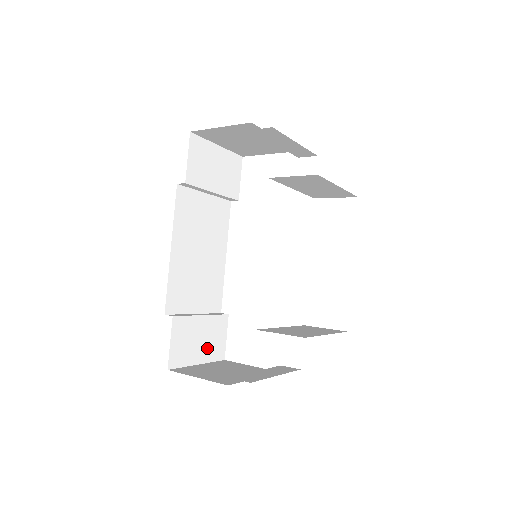
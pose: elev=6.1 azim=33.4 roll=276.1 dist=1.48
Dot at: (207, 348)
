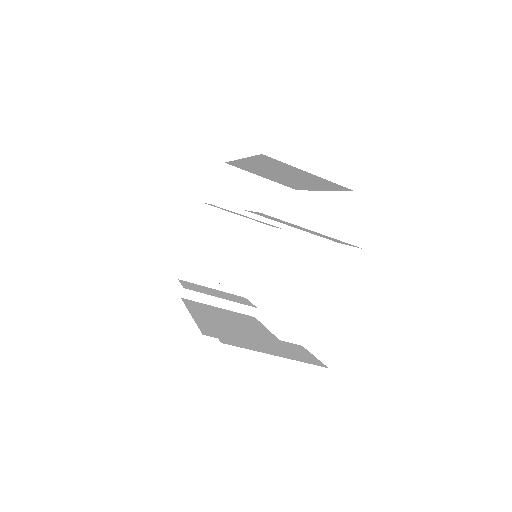
Dot at: (284, 353)
